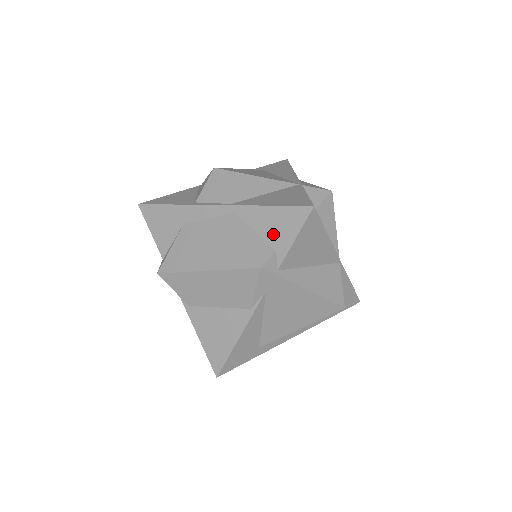
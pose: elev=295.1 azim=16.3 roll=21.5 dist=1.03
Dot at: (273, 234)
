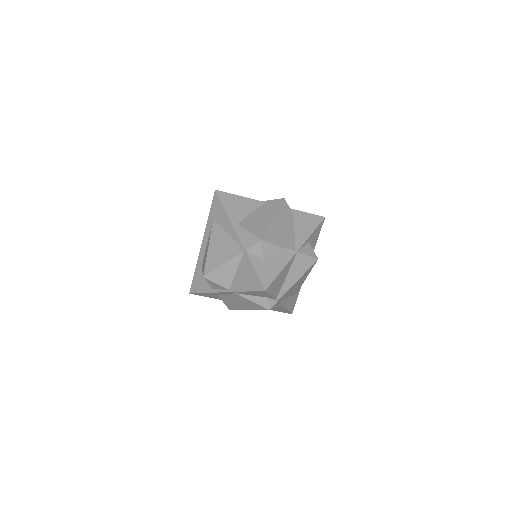
Dot at: (259, 295)
